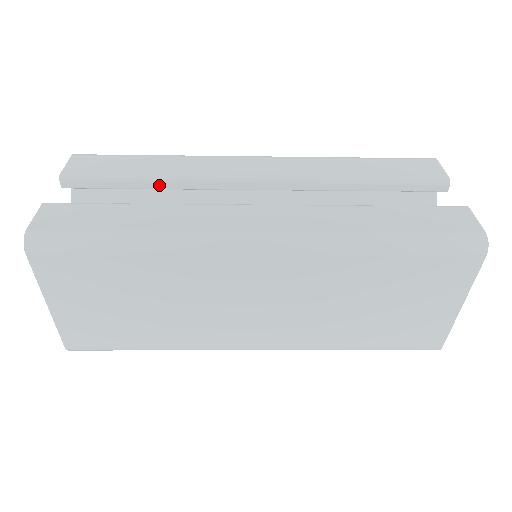
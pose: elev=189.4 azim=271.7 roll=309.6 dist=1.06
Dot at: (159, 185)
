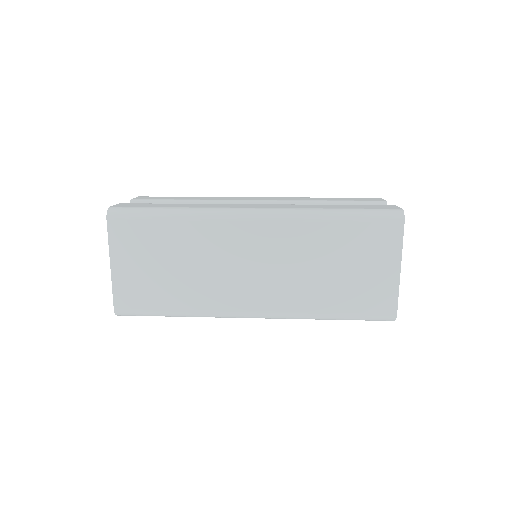
Dot at: occluded
